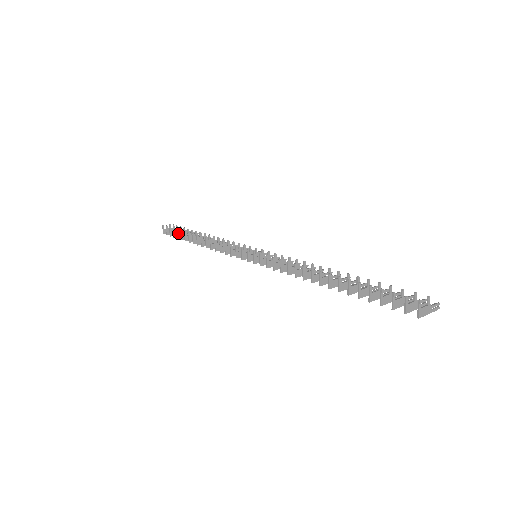
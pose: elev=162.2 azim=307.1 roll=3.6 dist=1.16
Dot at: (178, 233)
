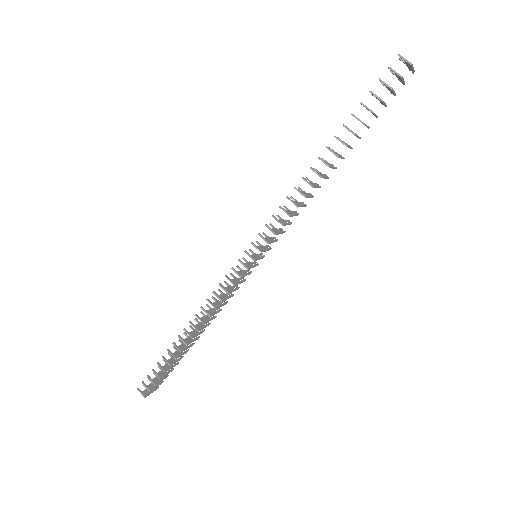
Dot at: (161, 366)
